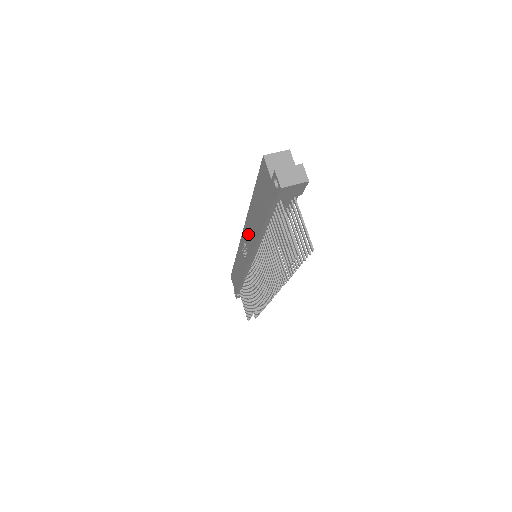
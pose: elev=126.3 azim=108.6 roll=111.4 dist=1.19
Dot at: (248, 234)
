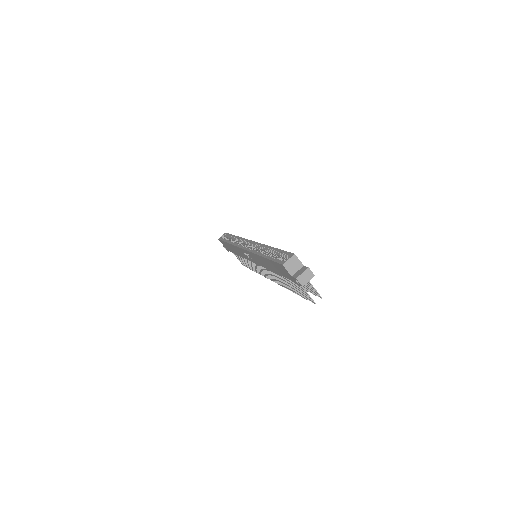
Dot at: (255, 258)
